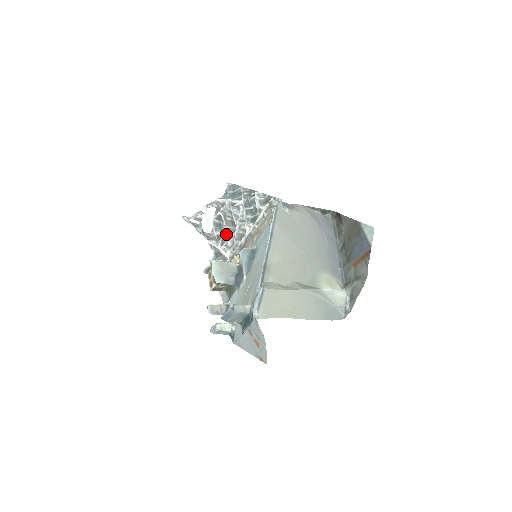
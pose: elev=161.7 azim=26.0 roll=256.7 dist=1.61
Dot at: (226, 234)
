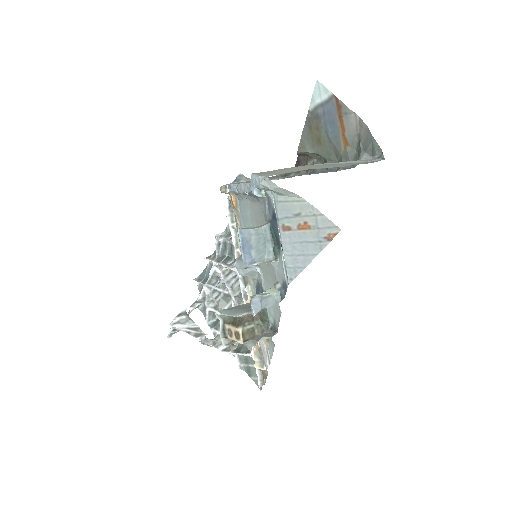
Dot at: occluded
